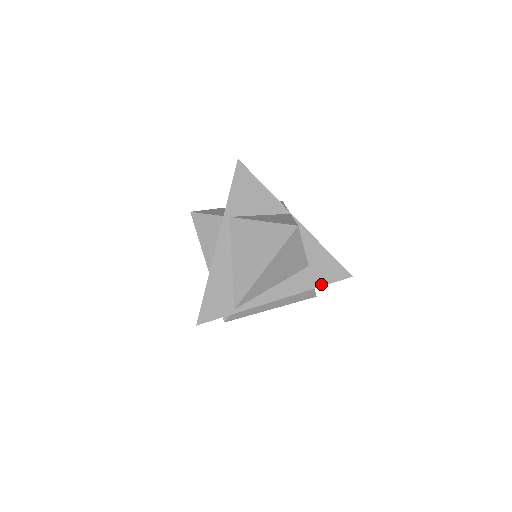
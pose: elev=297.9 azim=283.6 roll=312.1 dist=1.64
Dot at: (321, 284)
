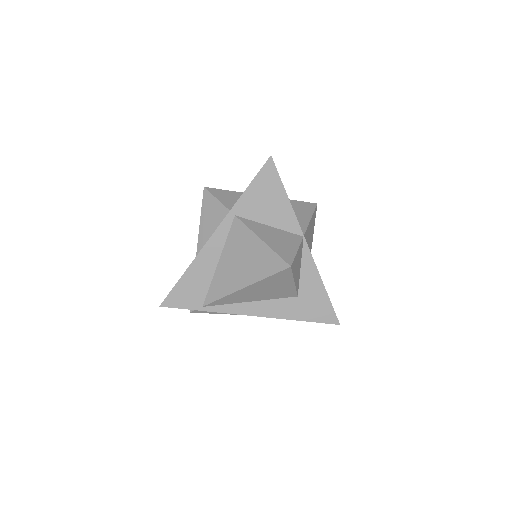
Dot at: (302, 319)
